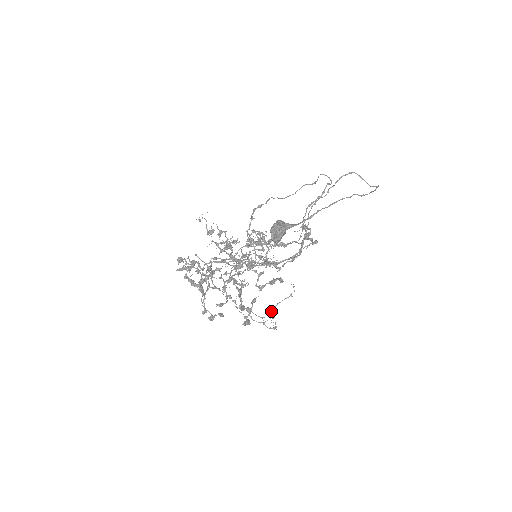
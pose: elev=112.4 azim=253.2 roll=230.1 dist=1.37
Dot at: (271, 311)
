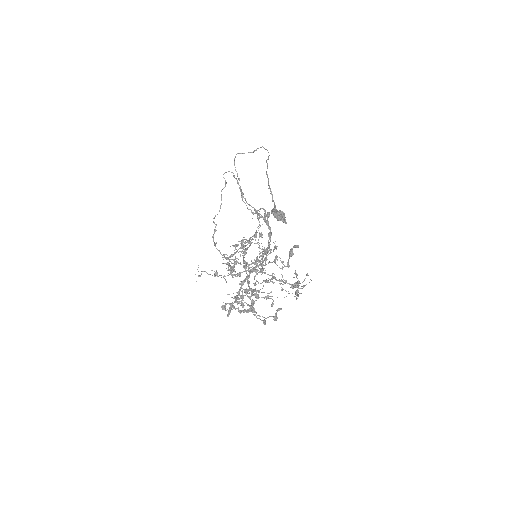
Dot at: occluded
